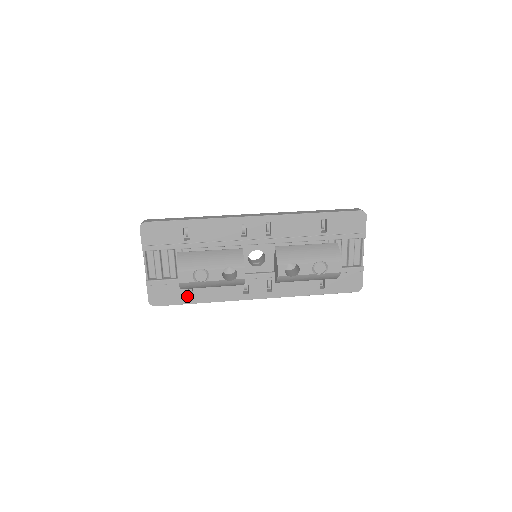
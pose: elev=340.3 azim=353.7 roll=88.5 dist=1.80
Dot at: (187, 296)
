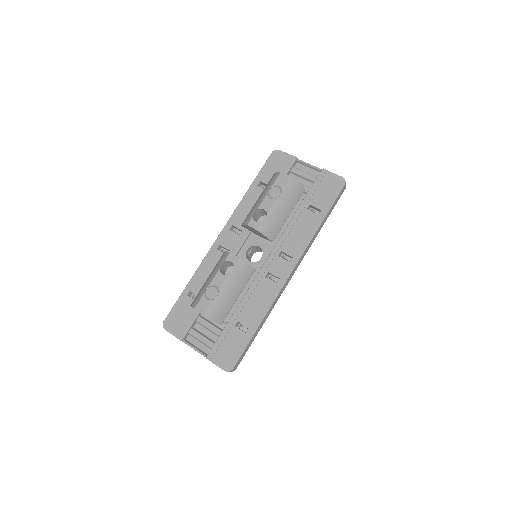
Dot at: (244, 334)
